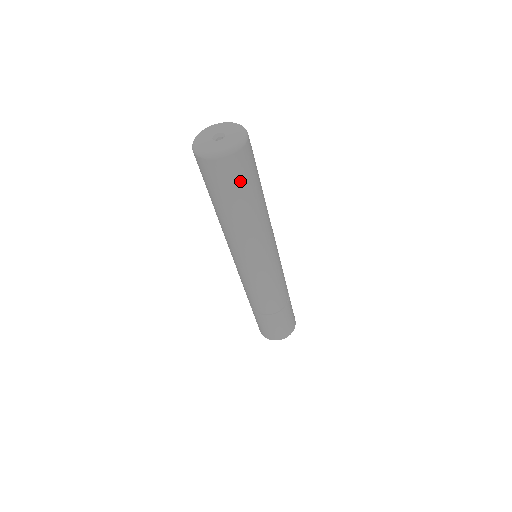
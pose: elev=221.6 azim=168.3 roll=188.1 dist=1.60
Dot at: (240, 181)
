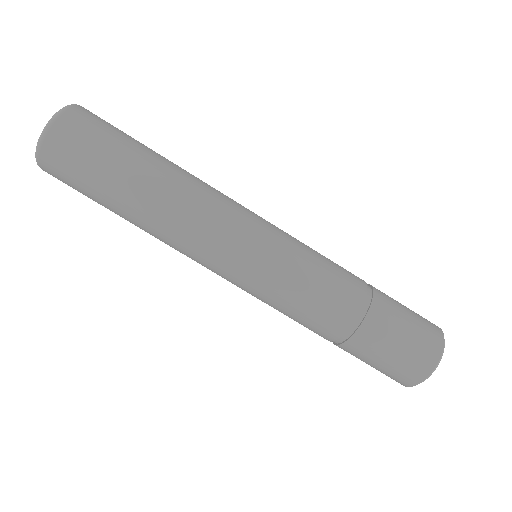
Dot at: (90, 156)
